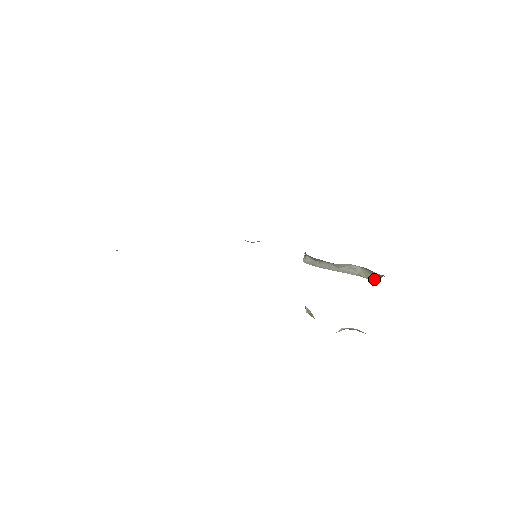
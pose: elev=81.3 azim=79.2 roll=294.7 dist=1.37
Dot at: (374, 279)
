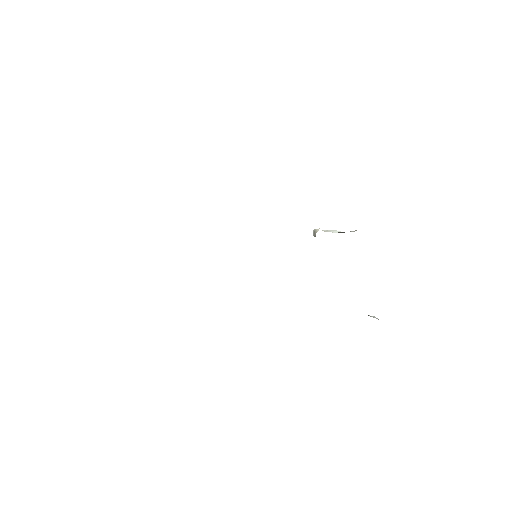
Dot at: occluded
